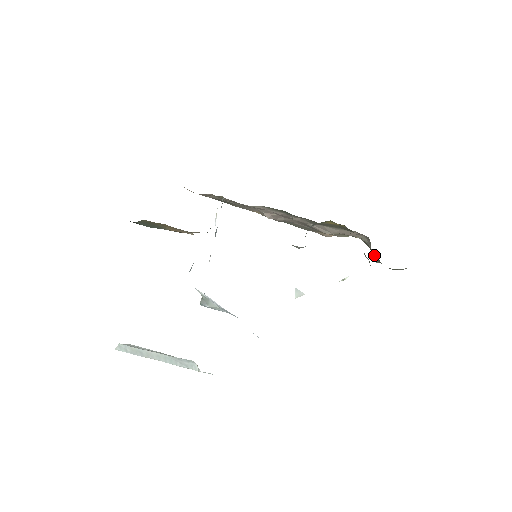
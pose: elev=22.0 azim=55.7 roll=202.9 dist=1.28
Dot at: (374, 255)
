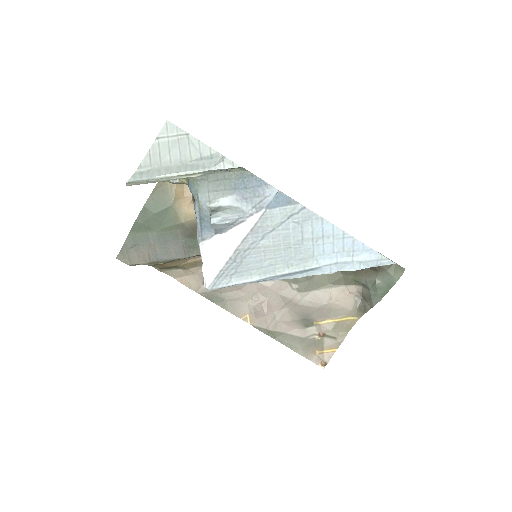
Dot at: (369, 278)
